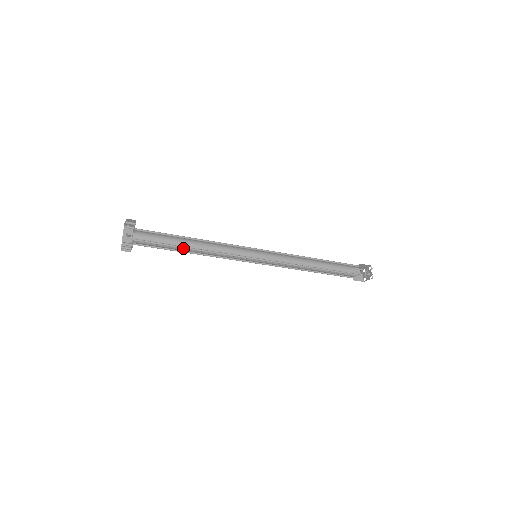
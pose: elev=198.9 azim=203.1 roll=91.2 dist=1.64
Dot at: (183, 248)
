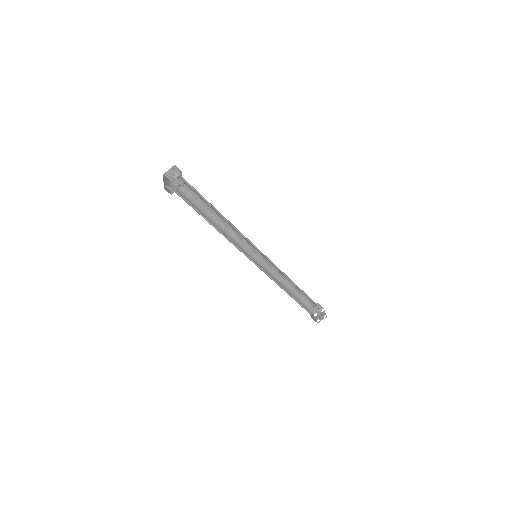
Dot at: occluded
